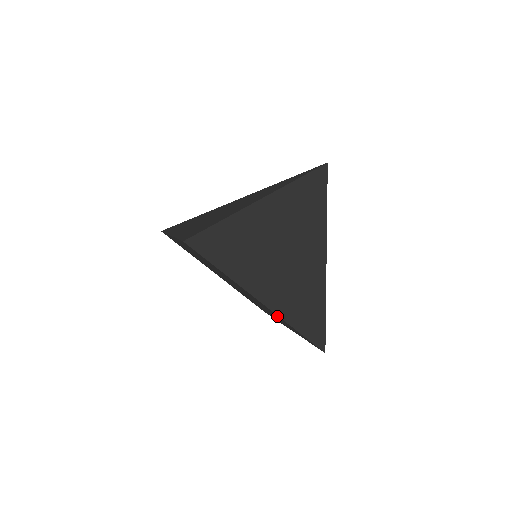
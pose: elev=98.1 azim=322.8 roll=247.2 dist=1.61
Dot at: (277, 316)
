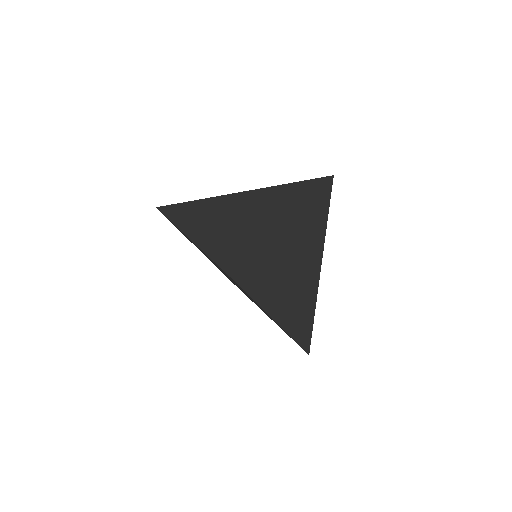
Dot at: occluded
